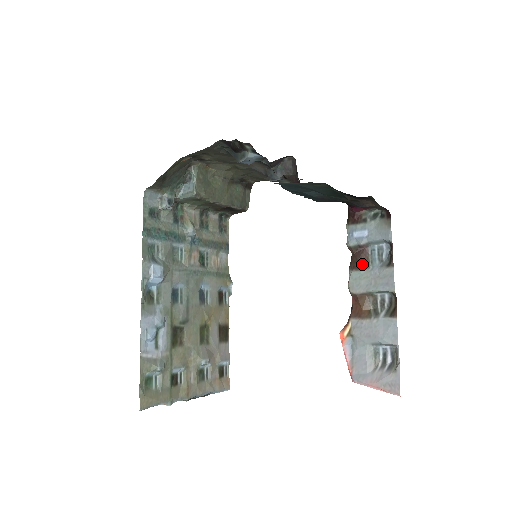
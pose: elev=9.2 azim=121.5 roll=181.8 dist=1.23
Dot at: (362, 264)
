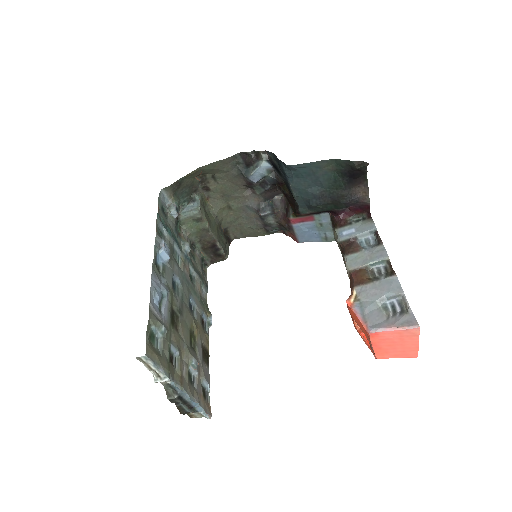
Dot at: (355, 248)
